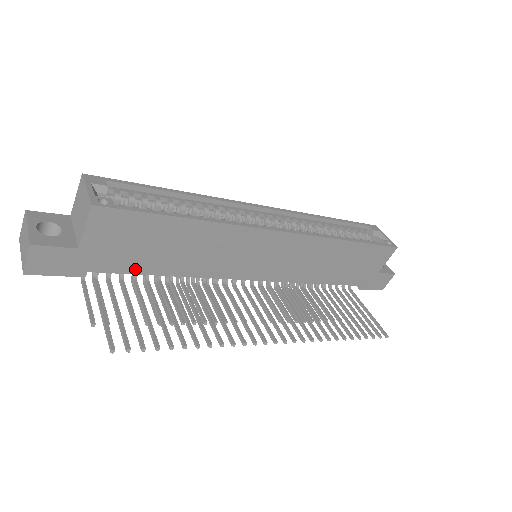
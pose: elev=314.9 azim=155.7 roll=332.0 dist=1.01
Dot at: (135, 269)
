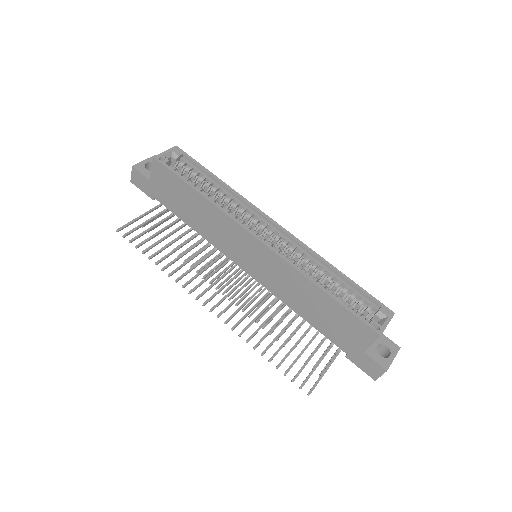
Dot at: (175, 211)
